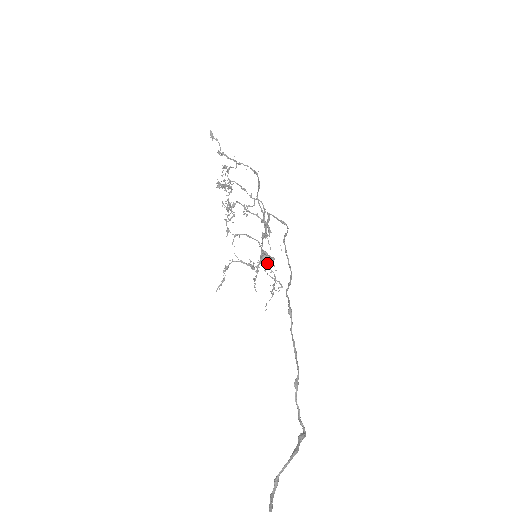
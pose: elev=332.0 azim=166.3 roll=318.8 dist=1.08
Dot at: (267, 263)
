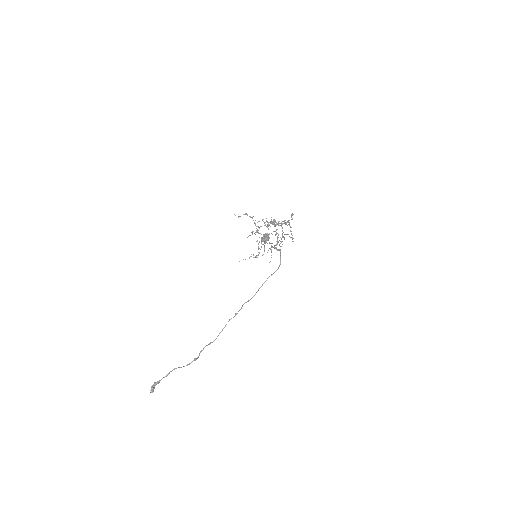
Dot at: occluded
